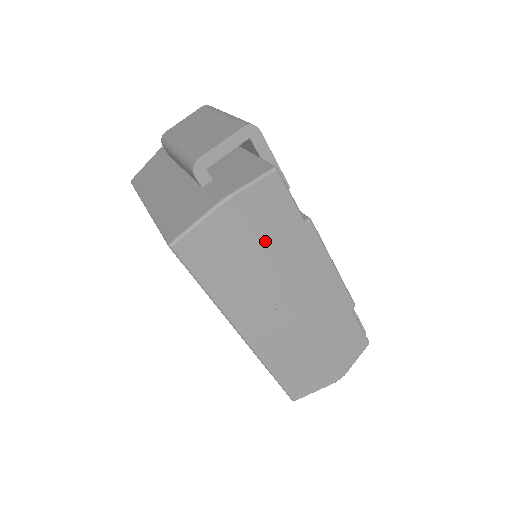
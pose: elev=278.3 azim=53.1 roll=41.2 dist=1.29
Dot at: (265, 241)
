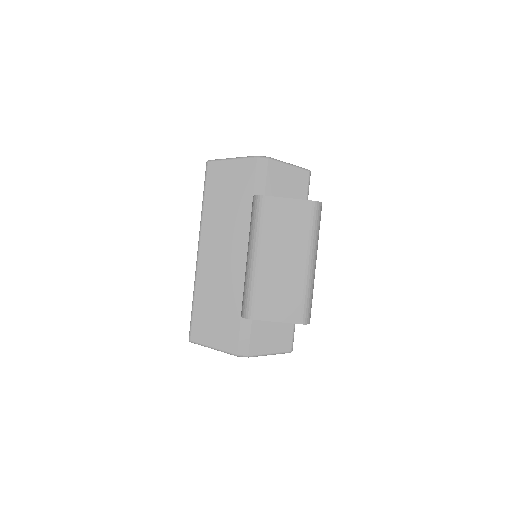
Dot at: occluded
